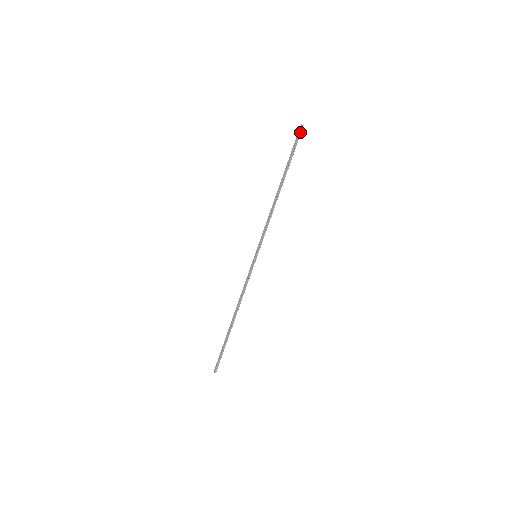
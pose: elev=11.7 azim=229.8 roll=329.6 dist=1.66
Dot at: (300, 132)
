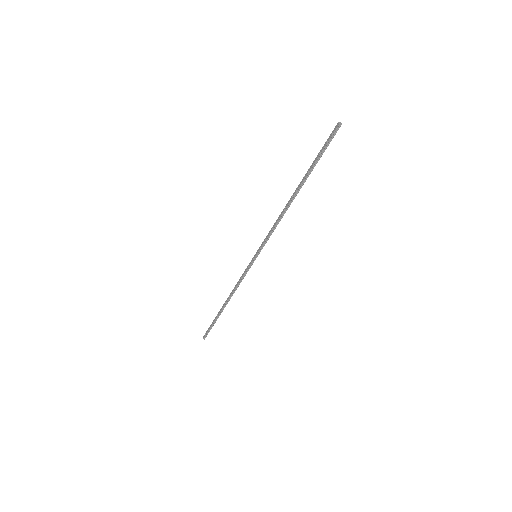
Dot at: (335, 132)
